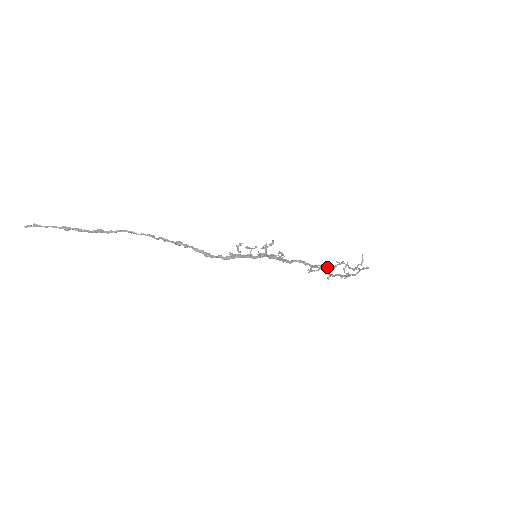
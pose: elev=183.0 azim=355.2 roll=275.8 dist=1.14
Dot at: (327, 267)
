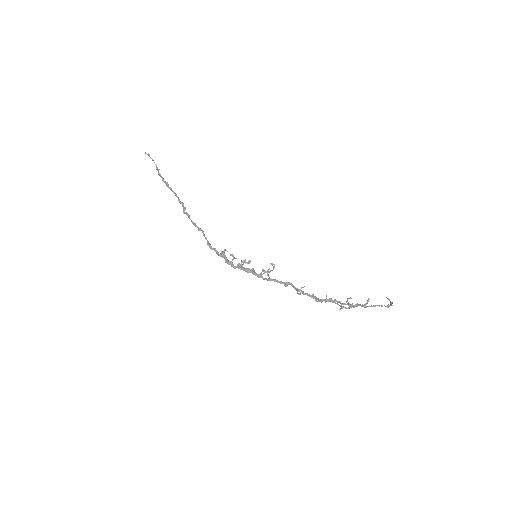
Dot at: occluded
